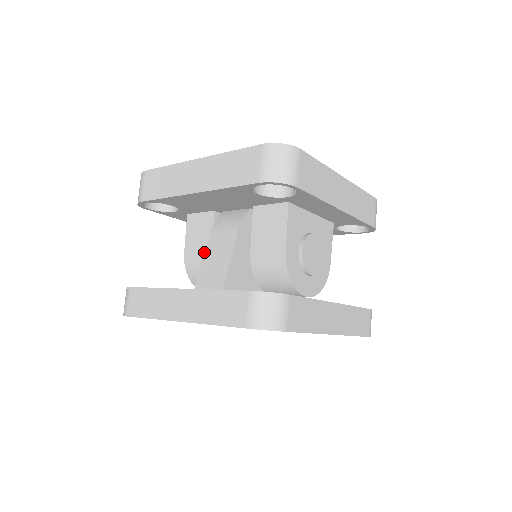
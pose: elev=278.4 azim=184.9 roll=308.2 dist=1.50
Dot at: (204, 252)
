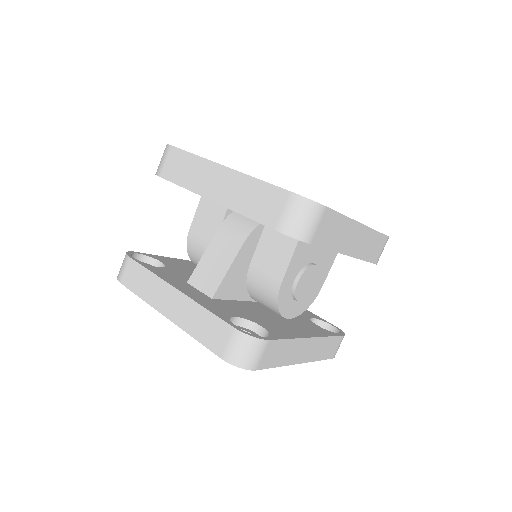
Dot at: (207, 247)
